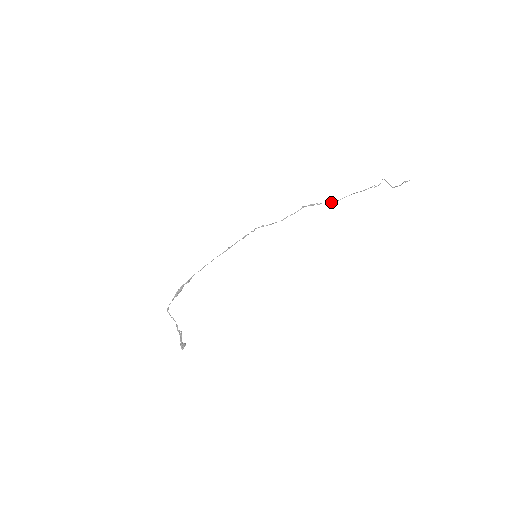
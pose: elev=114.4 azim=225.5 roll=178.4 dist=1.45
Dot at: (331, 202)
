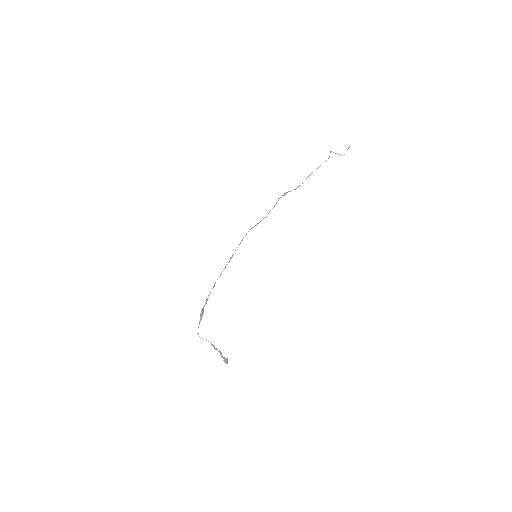
Dot at: (298, 186)
